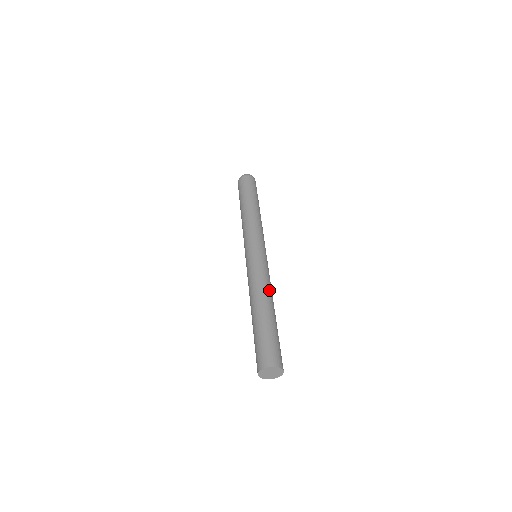
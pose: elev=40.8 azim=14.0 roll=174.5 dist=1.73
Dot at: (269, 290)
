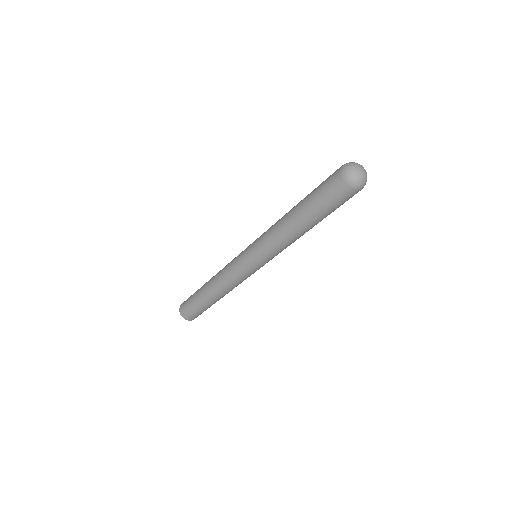
Dot at: (226, 290)
